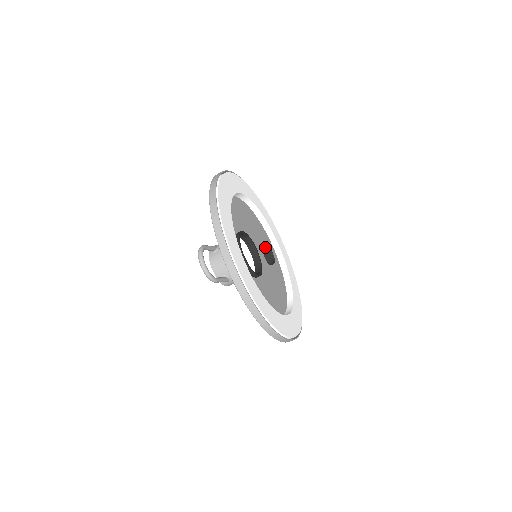
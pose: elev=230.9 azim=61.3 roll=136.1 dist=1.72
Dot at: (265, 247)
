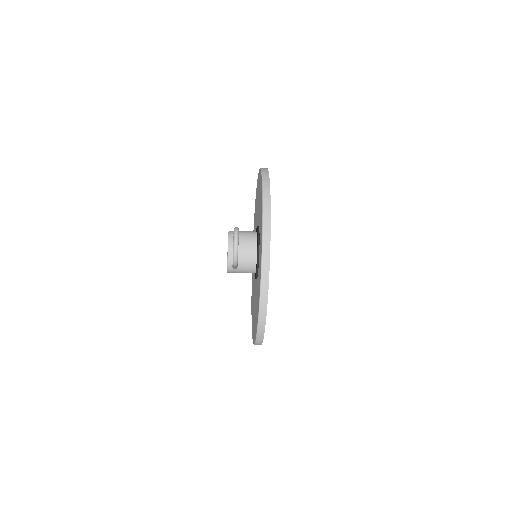
Dot at: occluded
